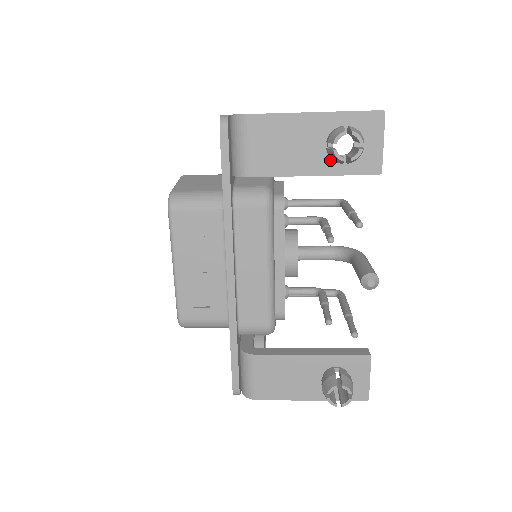
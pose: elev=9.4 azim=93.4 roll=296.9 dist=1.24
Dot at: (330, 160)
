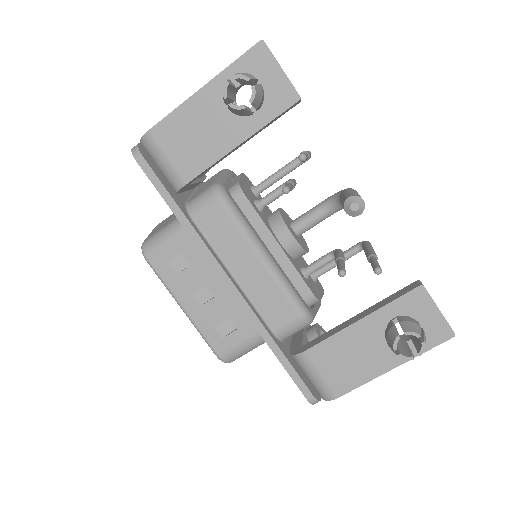
Dot at: (245, 119)
